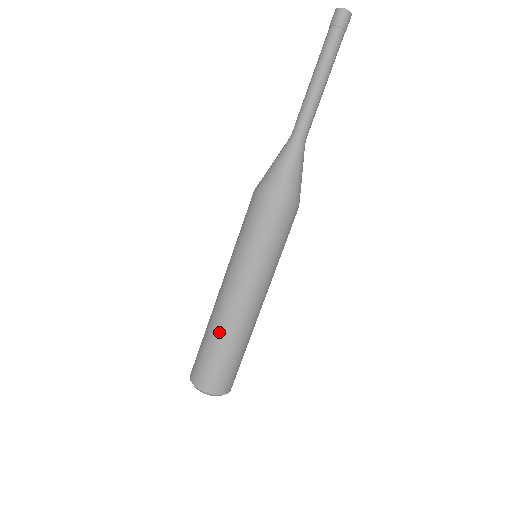
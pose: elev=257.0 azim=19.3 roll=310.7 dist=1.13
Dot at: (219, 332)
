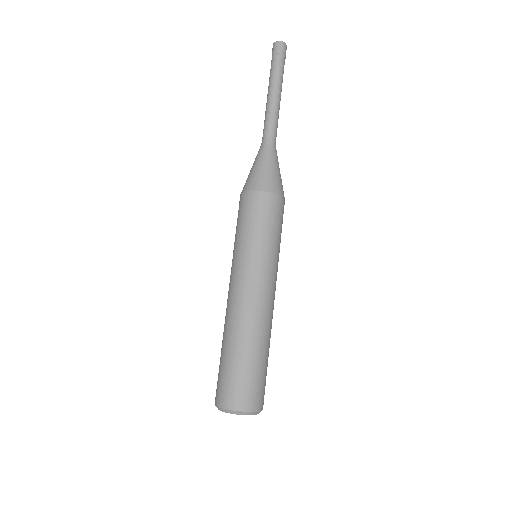
Dot at: (243, 337)
